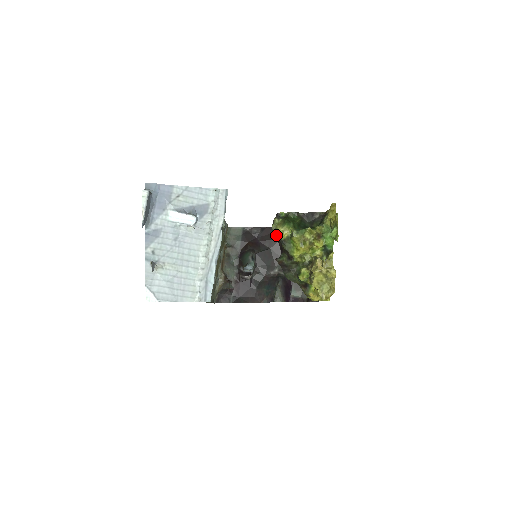
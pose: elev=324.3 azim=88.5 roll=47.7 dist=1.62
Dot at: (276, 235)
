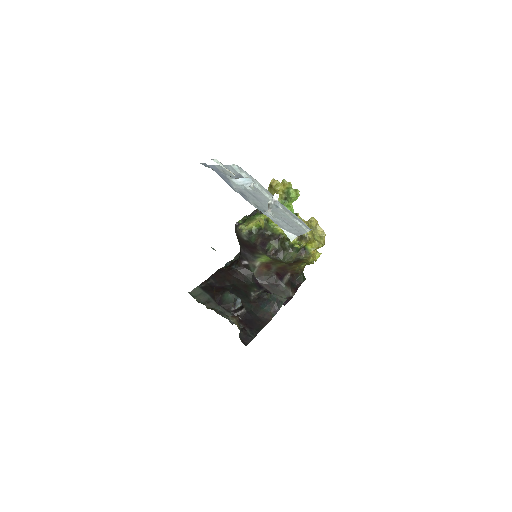
Dot at: (254, 231)
